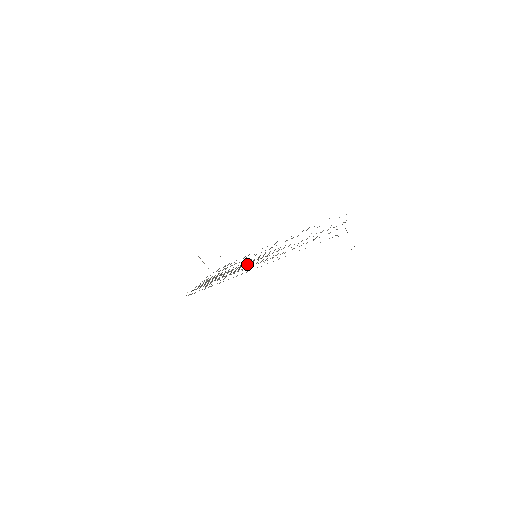
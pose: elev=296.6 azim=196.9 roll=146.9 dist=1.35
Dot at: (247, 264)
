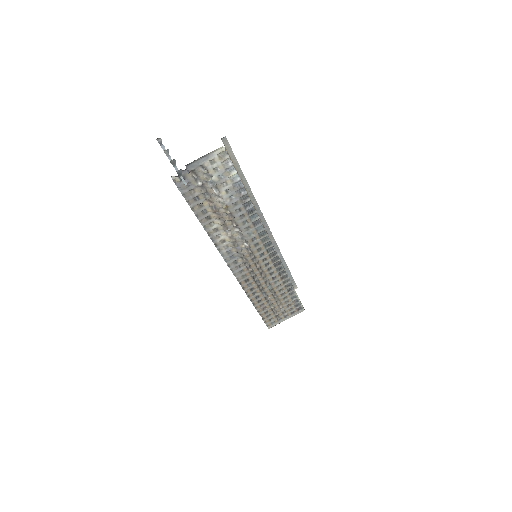
Dot at: (256, 267)
